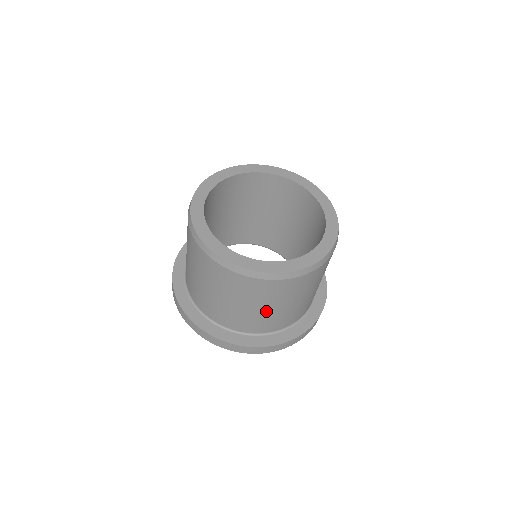
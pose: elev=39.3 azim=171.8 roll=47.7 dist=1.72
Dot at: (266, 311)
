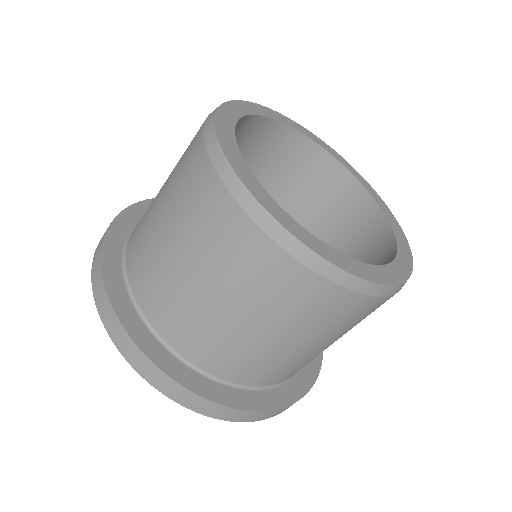
Dot at: (296, 348)
